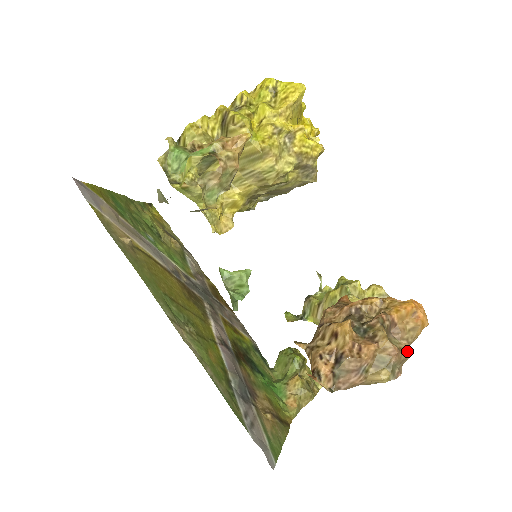
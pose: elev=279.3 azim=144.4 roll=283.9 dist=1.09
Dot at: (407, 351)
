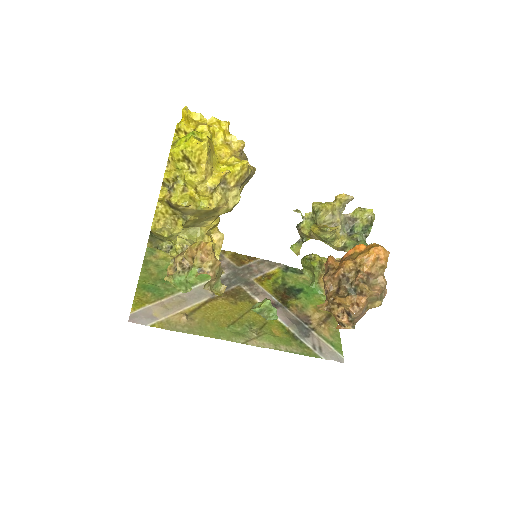
Dot at: (384, 283)
